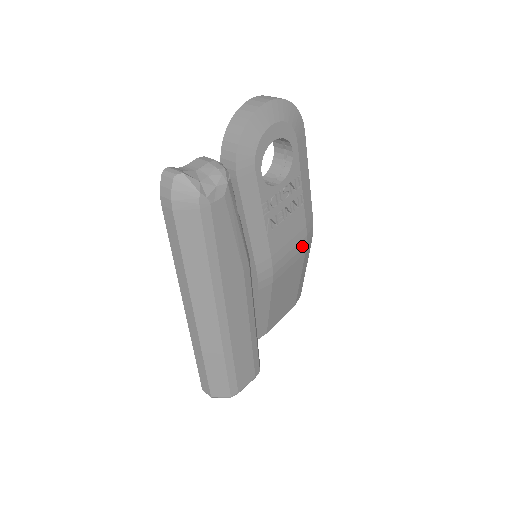
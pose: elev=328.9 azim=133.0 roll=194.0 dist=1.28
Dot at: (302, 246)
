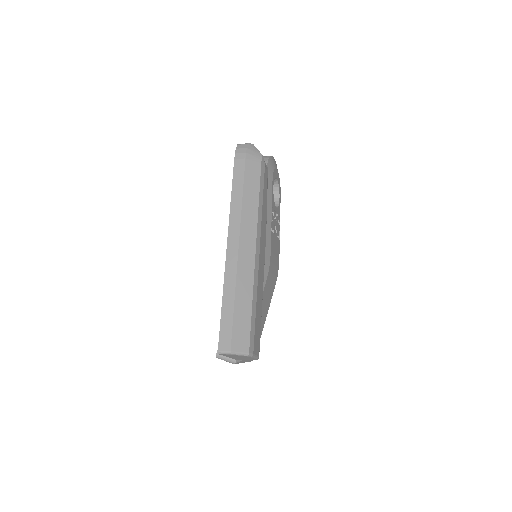
Dot at: (276, 274)
